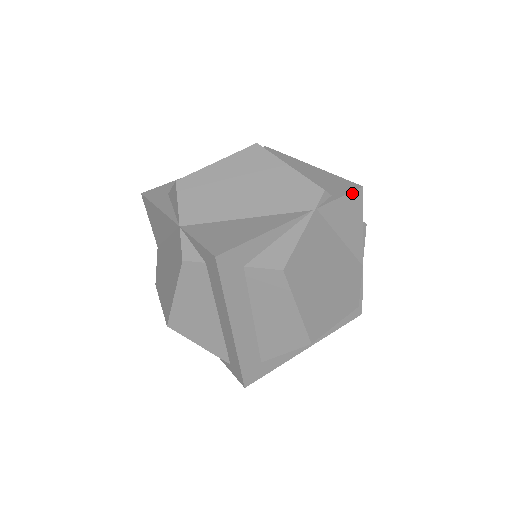
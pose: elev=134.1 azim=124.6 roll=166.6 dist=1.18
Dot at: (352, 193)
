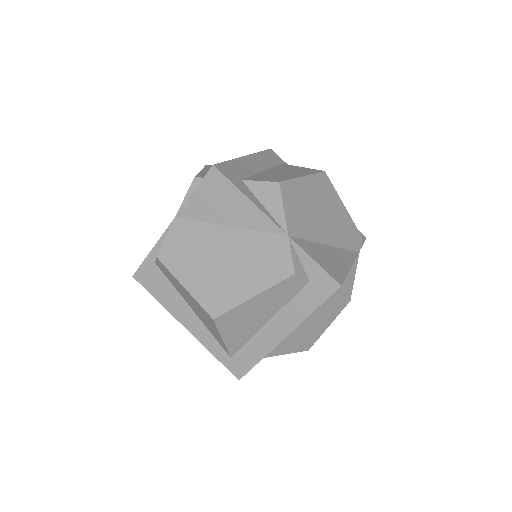
Dot at: occluded
